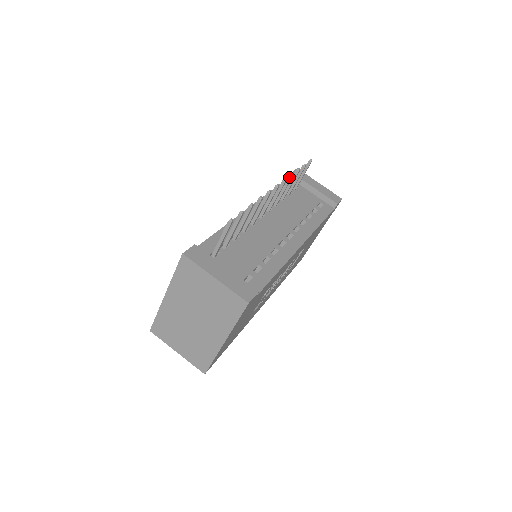
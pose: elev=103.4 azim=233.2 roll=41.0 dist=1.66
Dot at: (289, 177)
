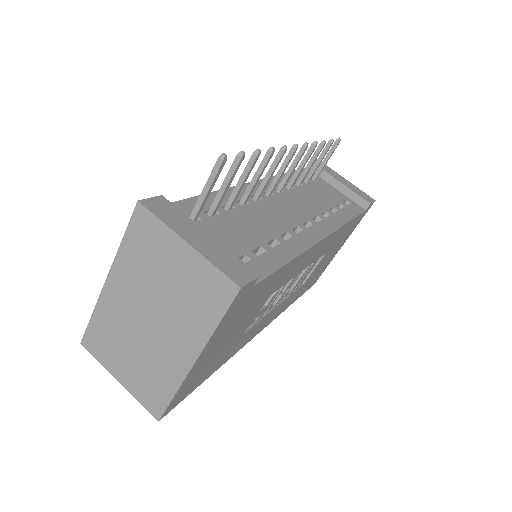
Dot at: (311, 146)
